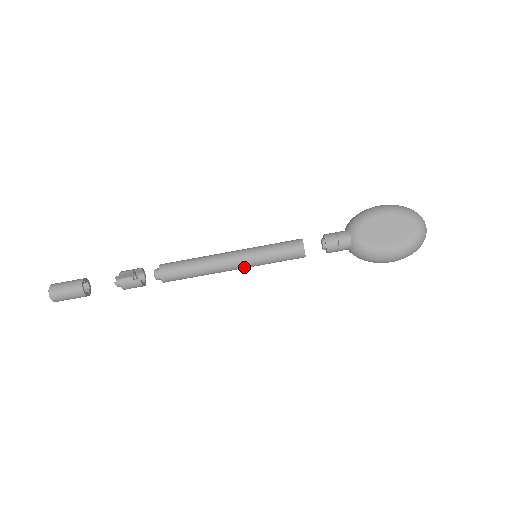
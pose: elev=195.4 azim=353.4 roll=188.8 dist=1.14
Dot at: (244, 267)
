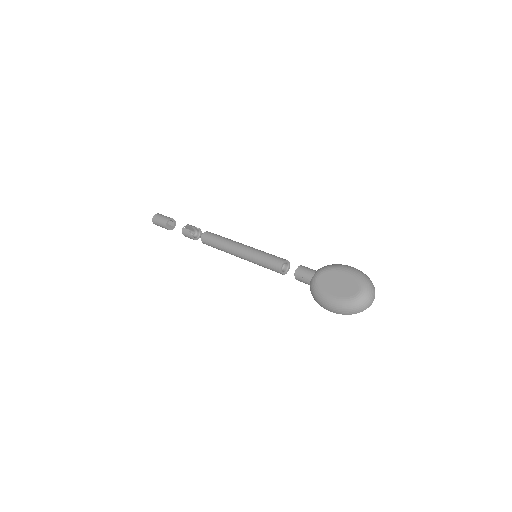
Dot at: (245, 259)
